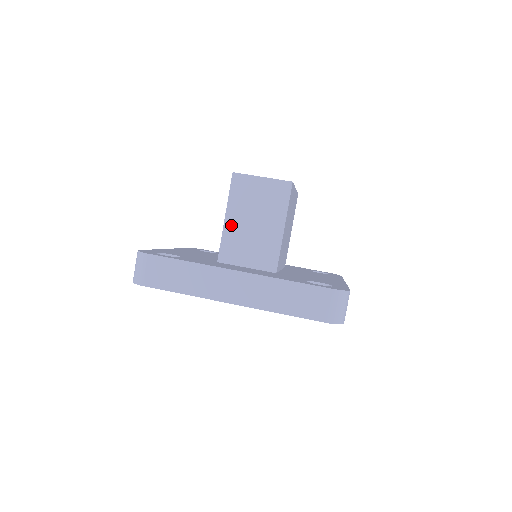
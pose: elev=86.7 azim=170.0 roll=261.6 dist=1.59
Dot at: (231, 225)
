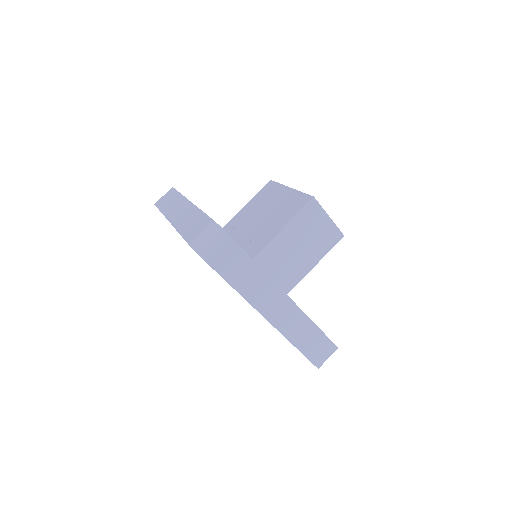
Dot at: (282, 238)
